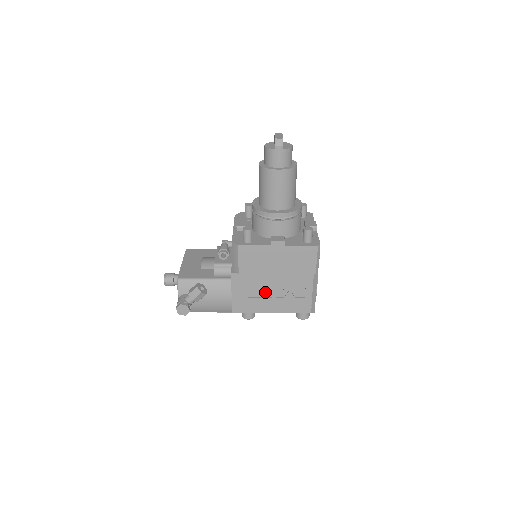
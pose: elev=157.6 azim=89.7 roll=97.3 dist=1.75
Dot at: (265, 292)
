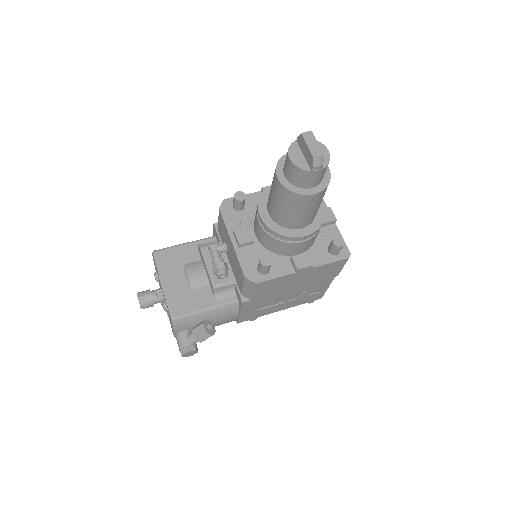
Dot at: (278, 302)
